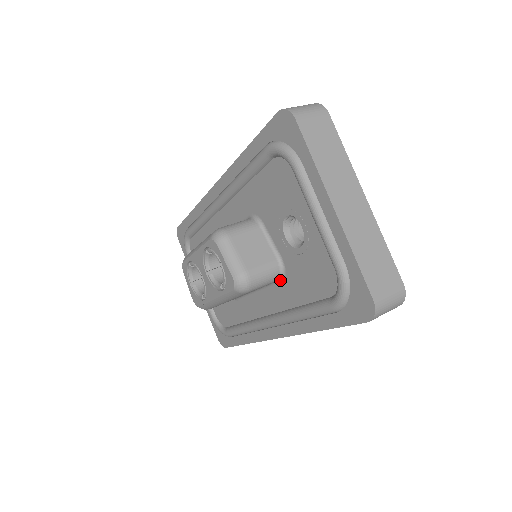
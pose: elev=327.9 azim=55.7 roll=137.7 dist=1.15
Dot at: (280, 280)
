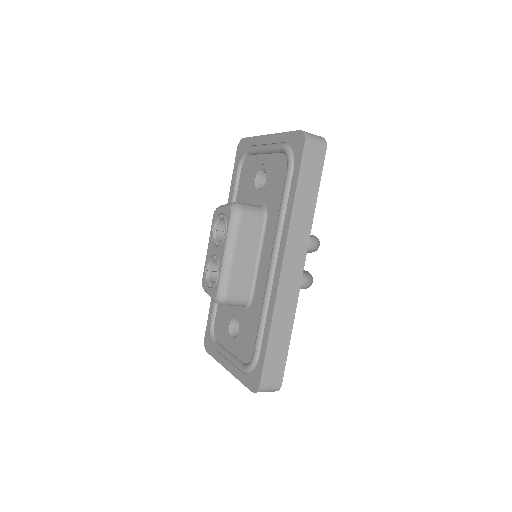
Dot at: (266, 217)
